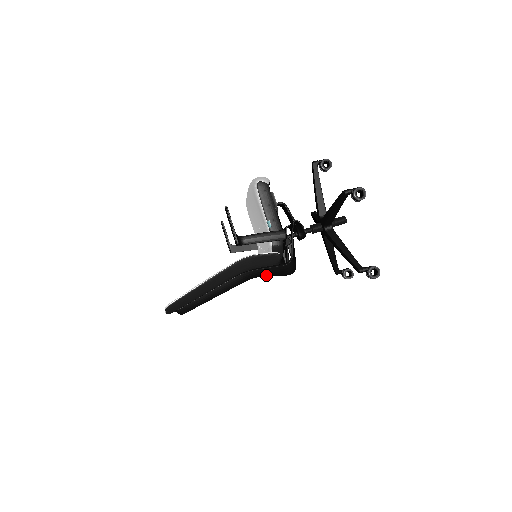
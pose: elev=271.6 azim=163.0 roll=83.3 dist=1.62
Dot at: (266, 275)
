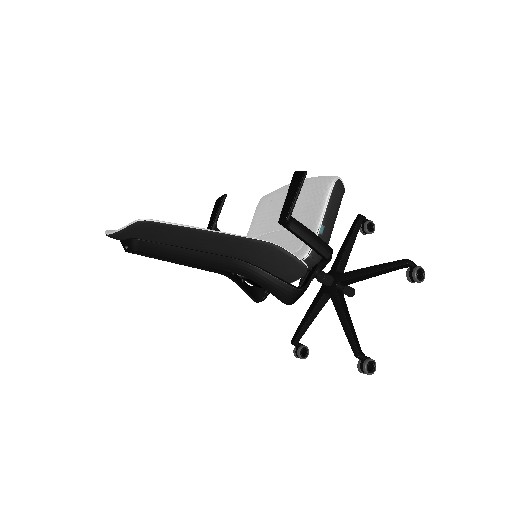
Dot at: (262, 284)
